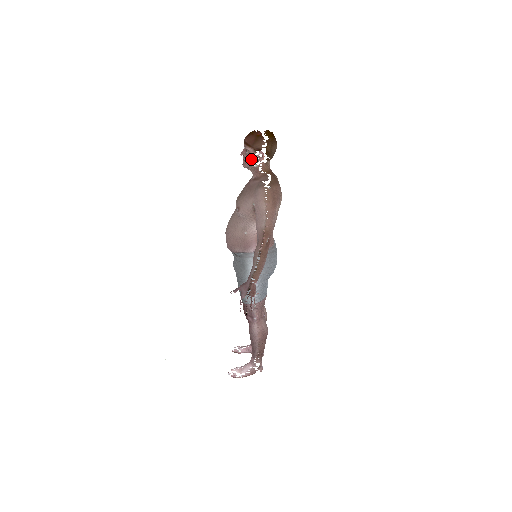
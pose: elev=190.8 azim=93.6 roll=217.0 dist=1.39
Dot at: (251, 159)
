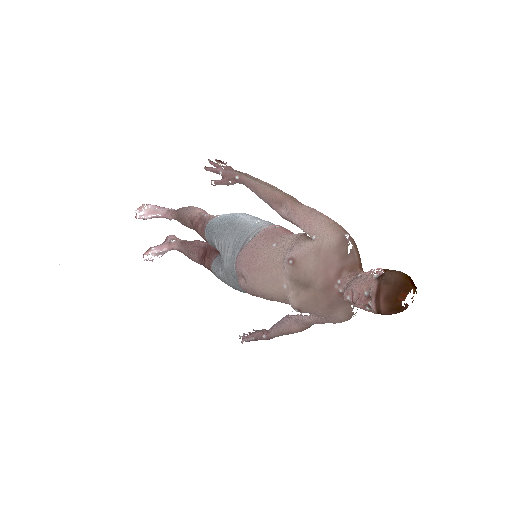
Dot at: (365, 309)
